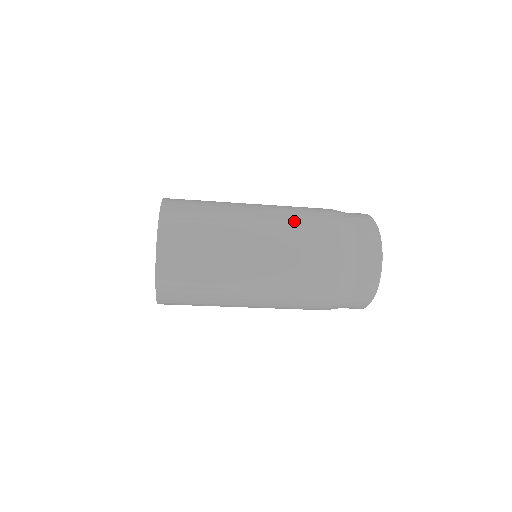
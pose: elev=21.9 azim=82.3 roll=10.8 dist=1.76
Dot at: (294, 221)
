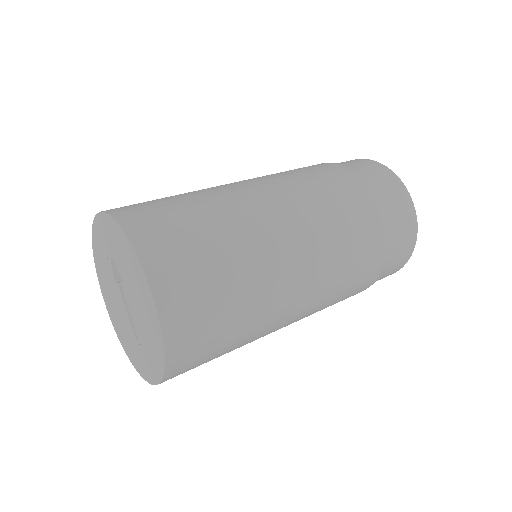
Dot at: (338, 287)
